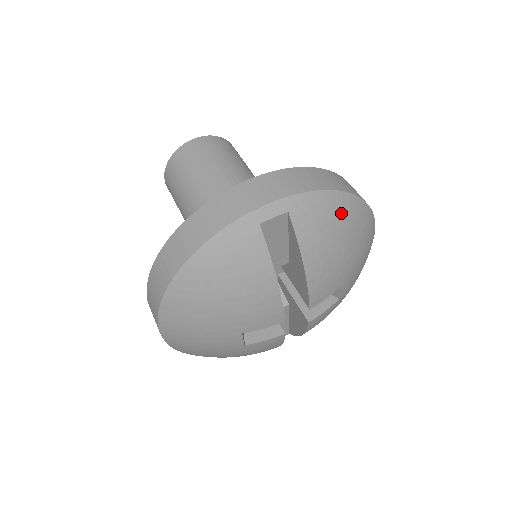
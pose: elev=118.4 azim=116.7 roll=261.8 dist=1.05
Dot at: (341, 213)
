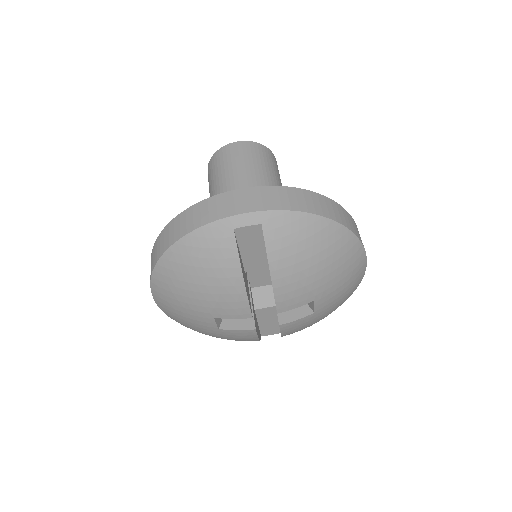
Dot at: (317, 235)
